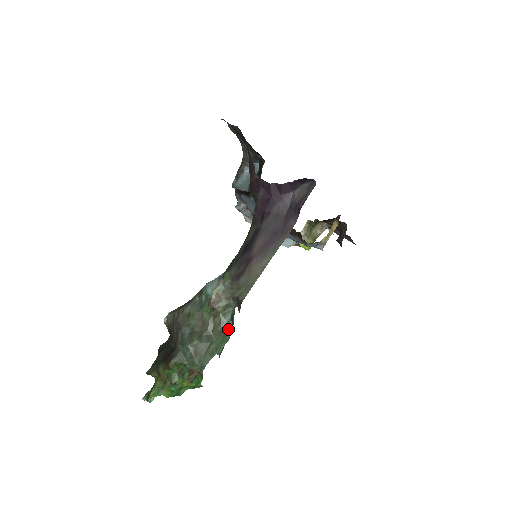
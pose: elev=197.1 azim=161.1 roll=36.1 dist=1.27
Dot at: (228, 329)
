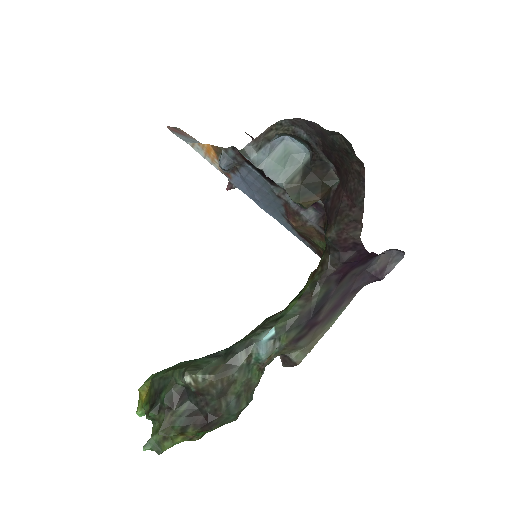
Dot at: occluded
